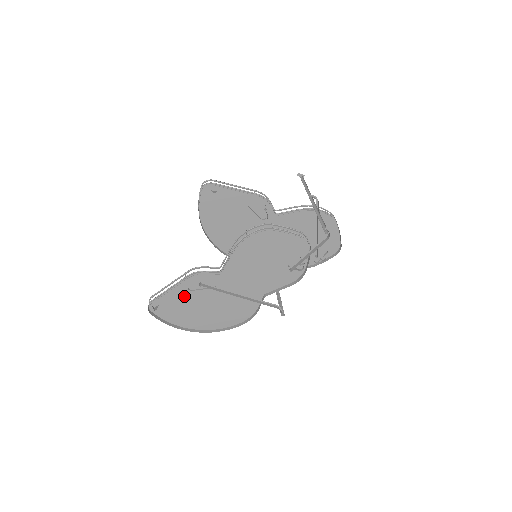
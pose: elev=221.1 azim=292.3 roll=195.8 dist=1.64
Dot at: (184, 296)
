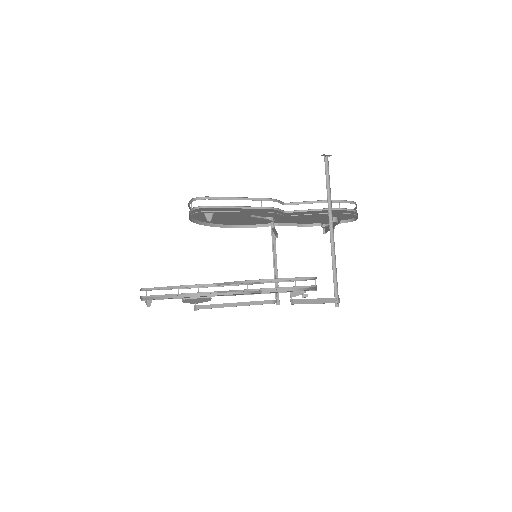
Dot at: (177, 295)
